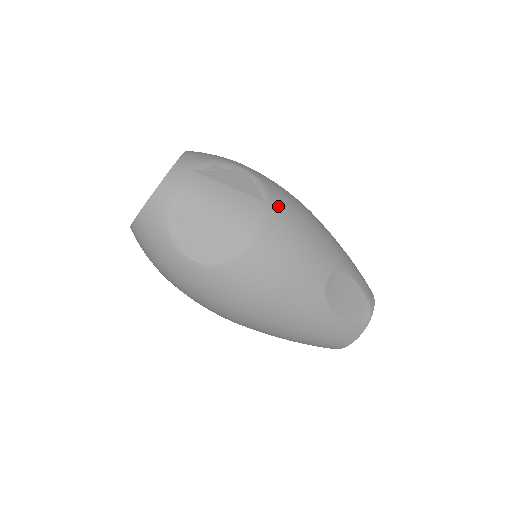
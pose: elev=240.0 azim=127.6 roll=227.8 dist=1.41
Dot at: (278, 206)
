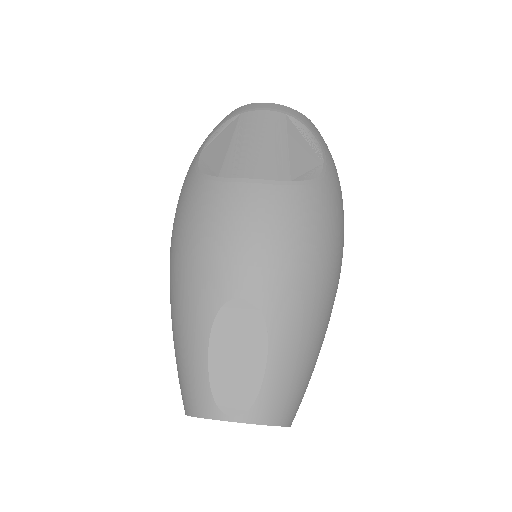
Dot at: (295, 195)
